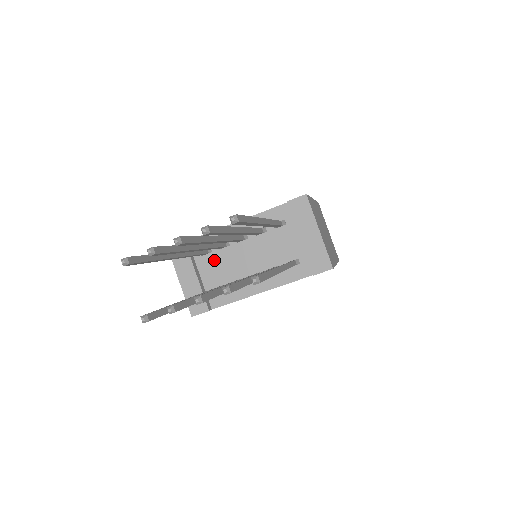
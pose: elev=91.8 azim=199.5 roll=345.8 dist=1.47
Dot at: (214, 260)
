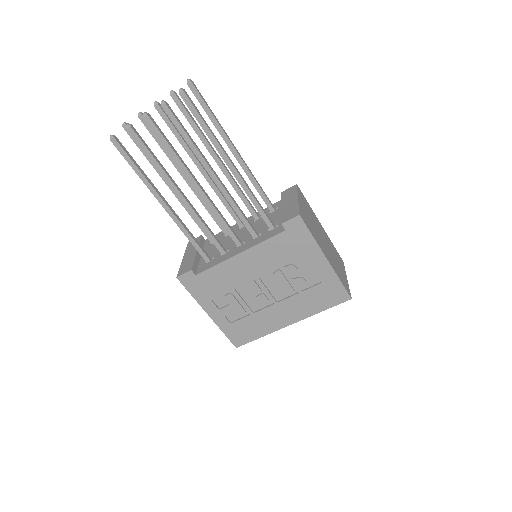
Dot at: occluded
